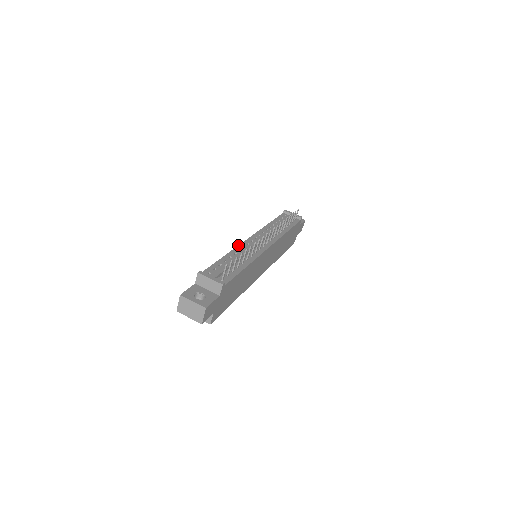
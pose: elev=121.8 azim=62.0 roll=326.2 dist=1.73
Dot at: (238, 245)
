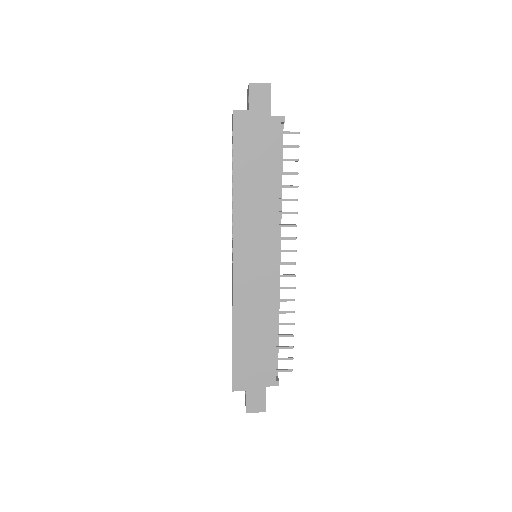
Dot at: occluded
